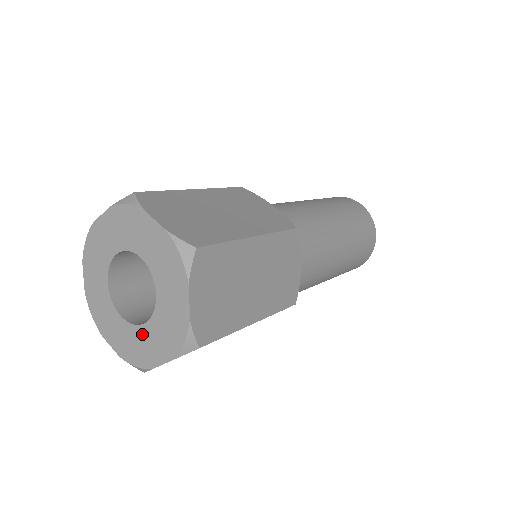
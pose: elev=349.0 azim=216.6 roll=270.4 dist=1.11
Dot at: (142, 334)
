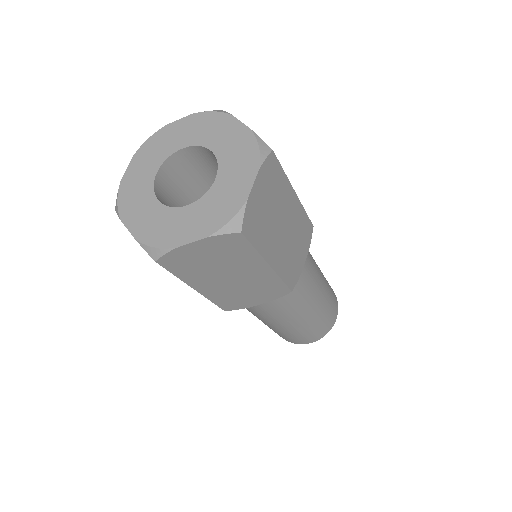
Dot at: (218, 189)
